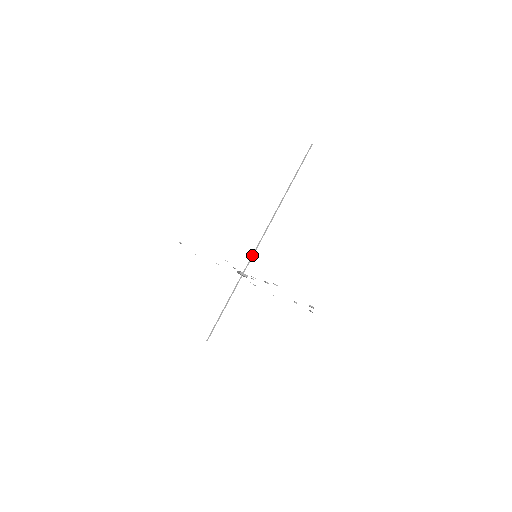
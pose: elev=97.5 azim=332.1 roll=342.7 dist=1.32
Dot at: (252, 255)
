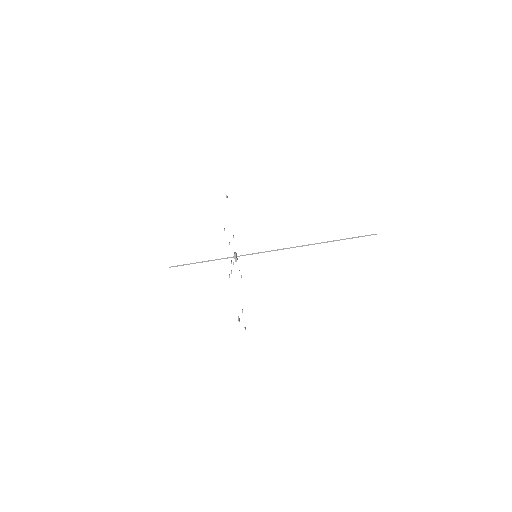
Dot at: (255, 253)
